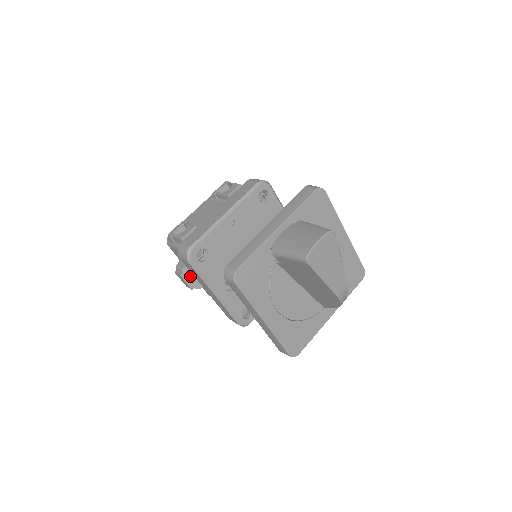
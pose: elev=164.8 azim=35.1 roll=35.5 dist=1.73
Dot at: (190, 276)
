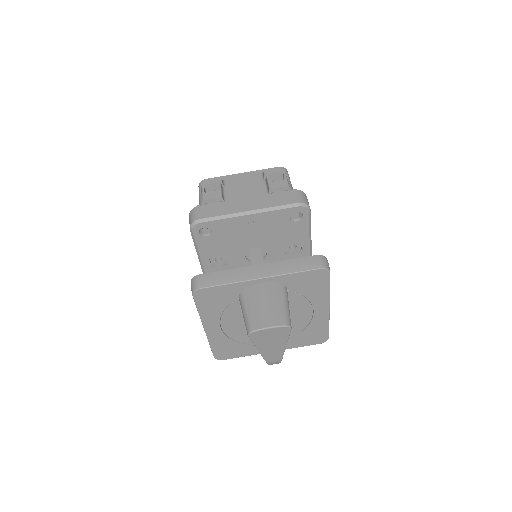
Dot at: occluded
